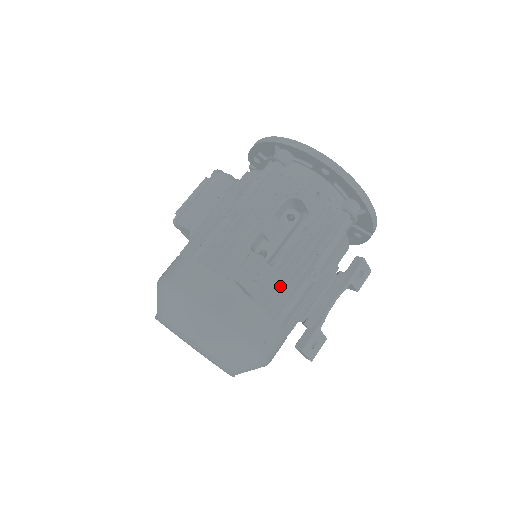
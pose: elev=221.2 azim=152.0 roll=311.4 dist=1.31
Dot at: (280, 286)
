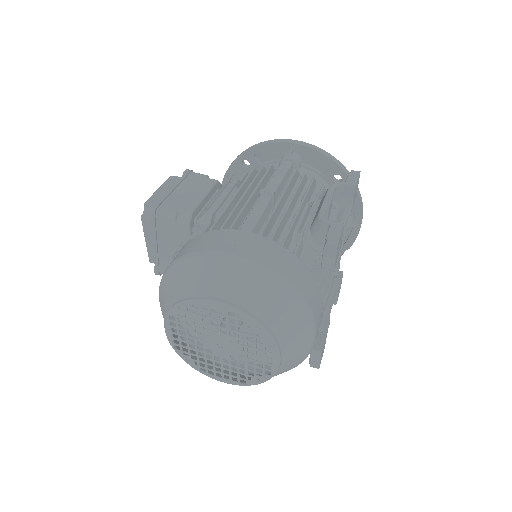
Dot at: (326, 271)
